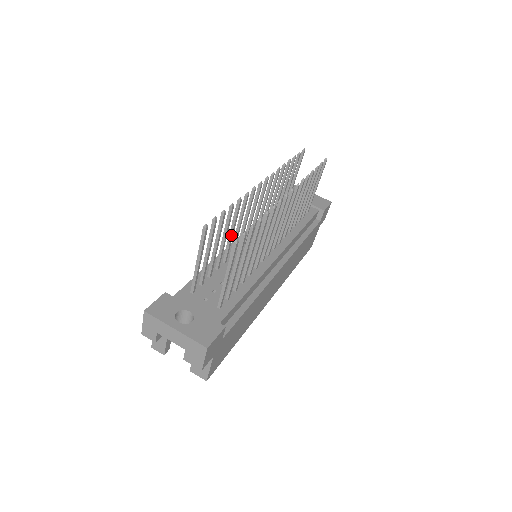
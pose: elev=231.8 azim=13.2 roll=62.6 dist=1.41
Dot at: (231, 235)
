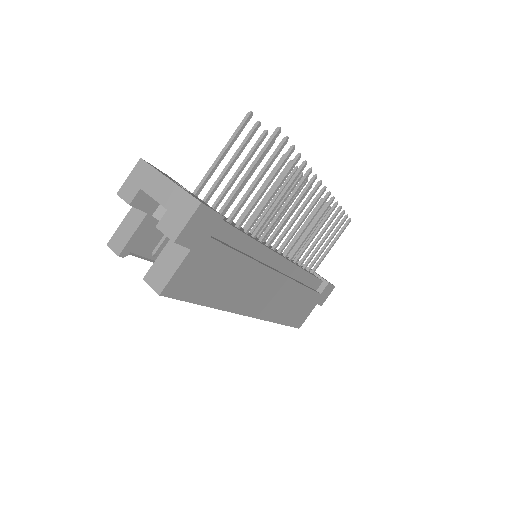
Dot at: occluded
